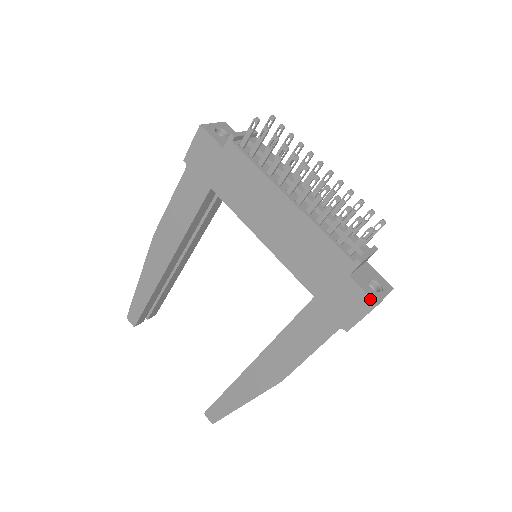
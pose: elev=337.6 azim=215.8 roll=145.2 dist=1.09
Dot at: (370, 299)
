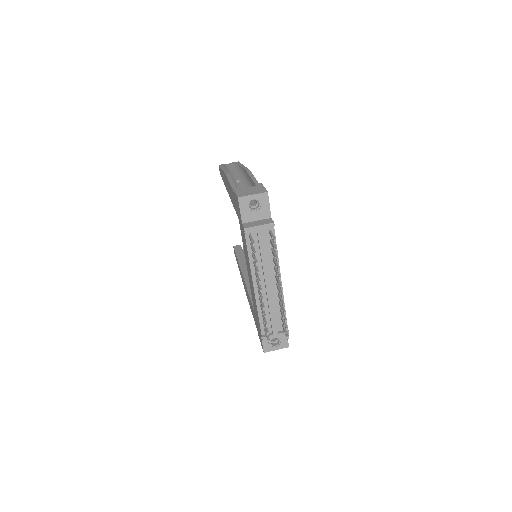
Dot at: (263, 348)
